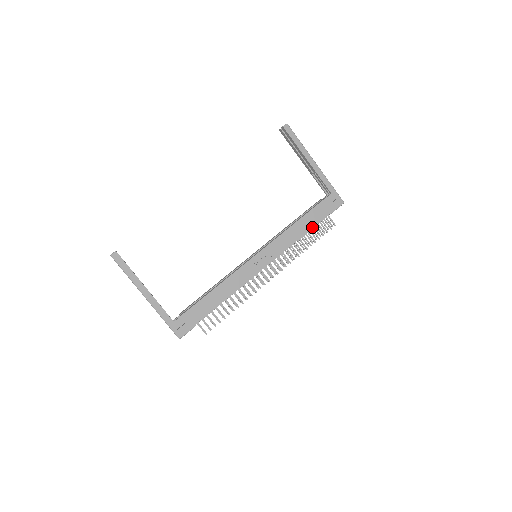
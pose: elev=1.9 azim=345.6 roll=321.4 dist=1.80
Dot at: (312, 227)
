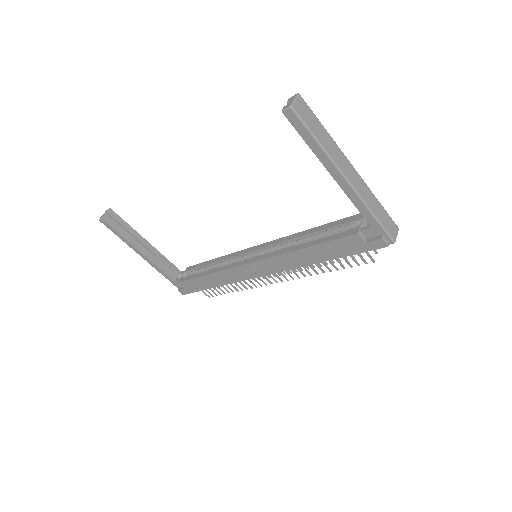
Dot at: (328, 259)
